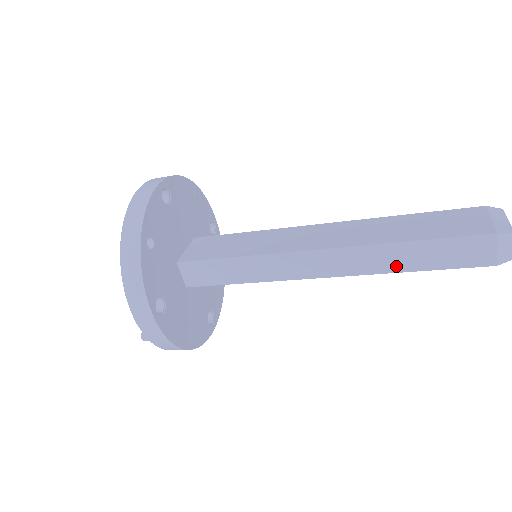
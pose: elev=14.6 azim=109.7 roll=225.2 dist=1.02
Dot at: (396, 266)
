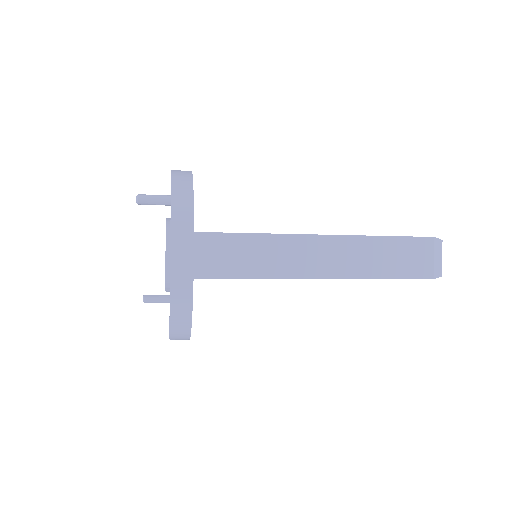
Dot at: occluded
